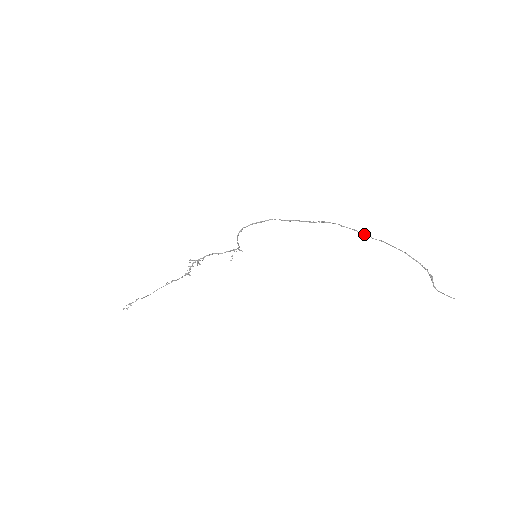
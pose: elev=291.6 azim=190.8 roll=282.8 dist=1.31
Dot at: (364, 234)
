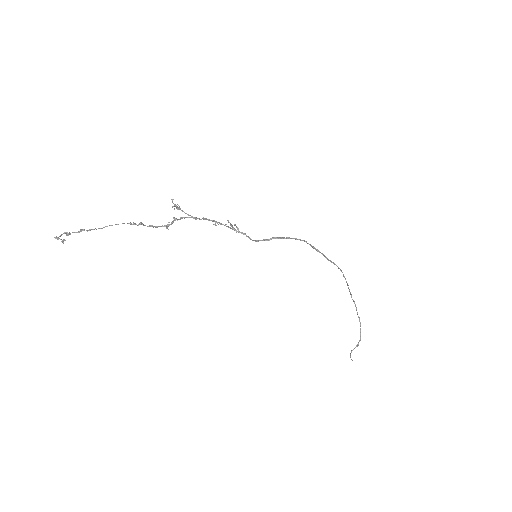
Dot at: occluded
